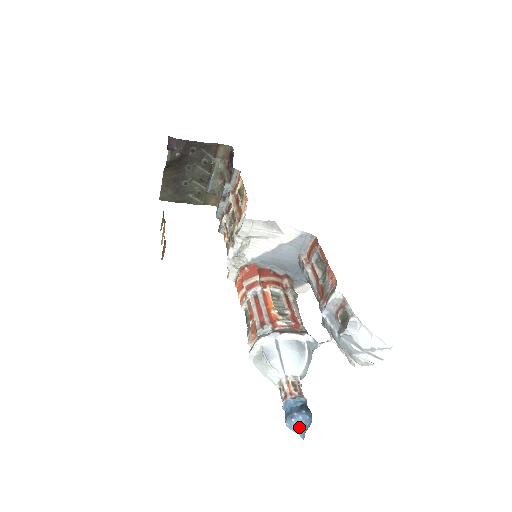
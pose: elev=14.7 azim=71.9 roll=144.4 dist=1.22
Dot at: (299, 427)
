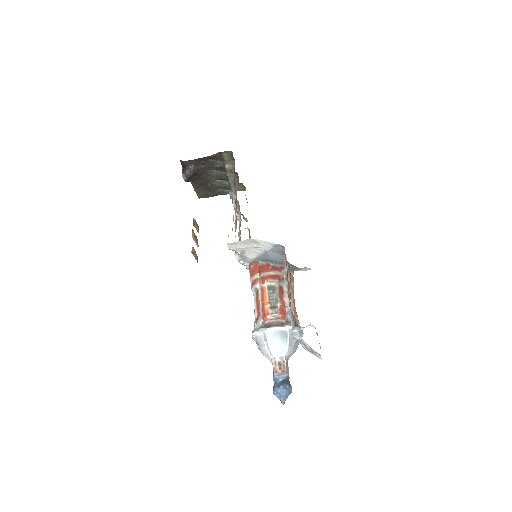
Dot at: (279, 397)
